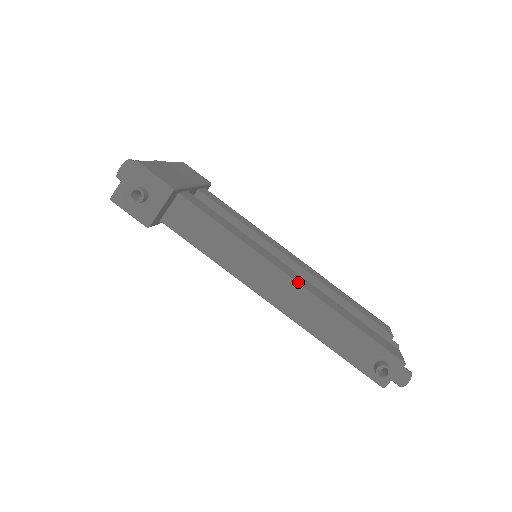
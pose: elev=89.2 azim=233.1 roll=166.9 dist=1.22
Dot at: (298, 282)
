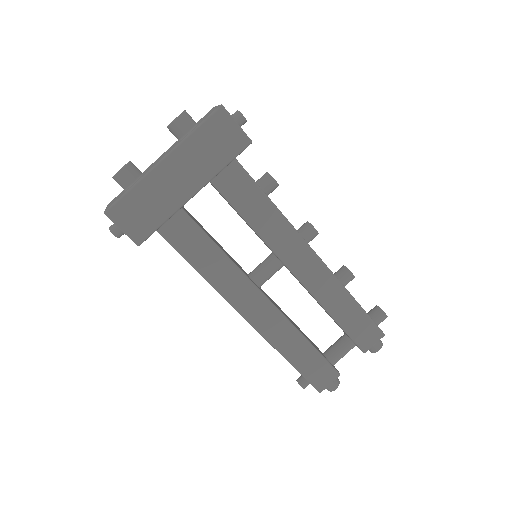
Dot at: (252, 322)
